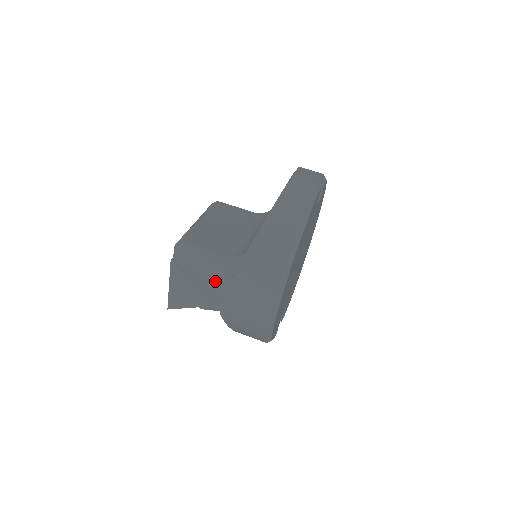
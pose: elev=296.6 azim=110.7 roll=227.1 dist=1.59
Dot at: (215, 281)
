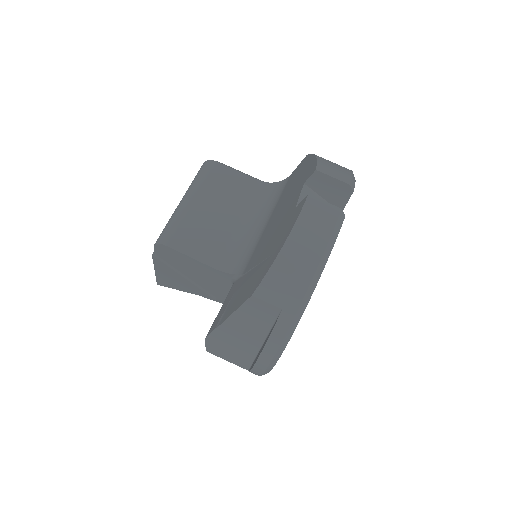
Dot at: (206, 281)
